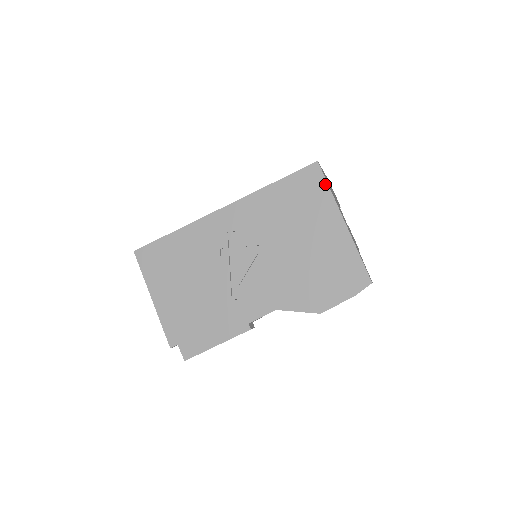
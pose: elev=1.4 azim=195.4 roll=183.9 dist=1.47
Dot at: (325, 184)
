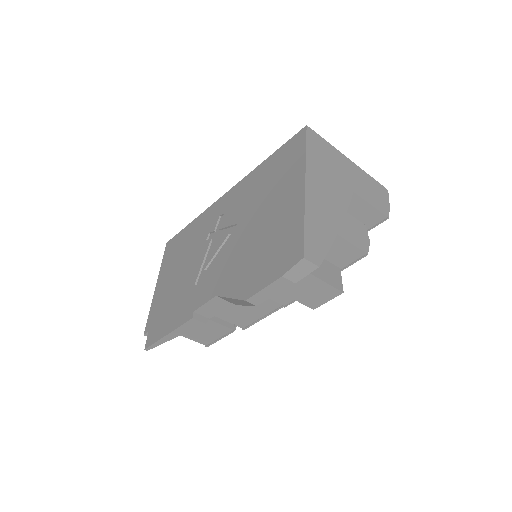
Dot at: (304, 147)
